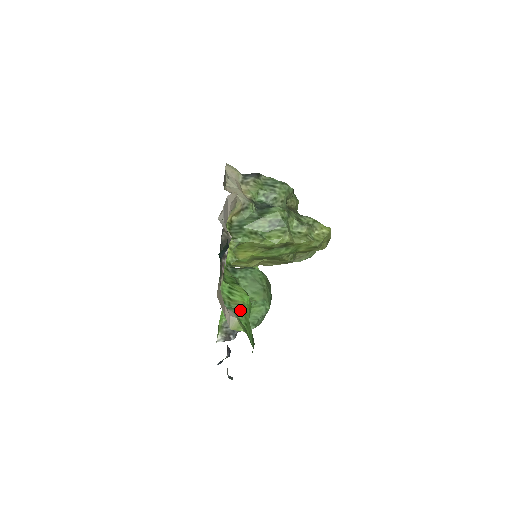
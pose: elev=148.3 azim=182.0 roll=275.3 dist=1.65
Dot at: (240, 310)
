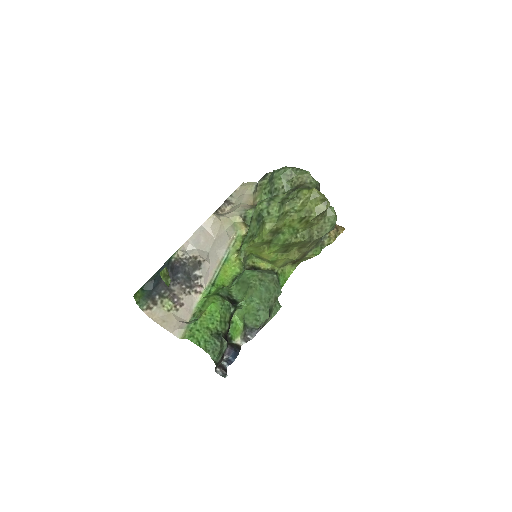
Dot at: (197, 319)
